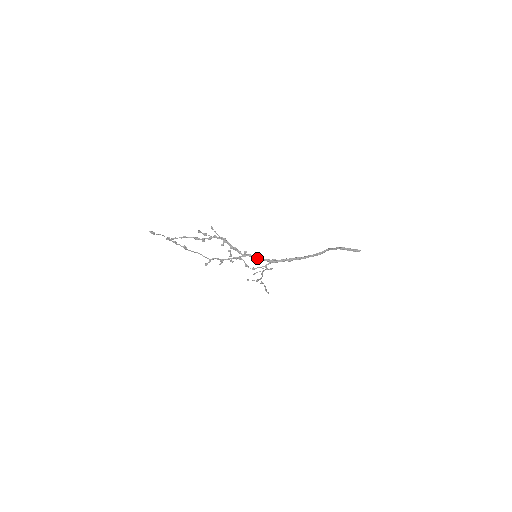
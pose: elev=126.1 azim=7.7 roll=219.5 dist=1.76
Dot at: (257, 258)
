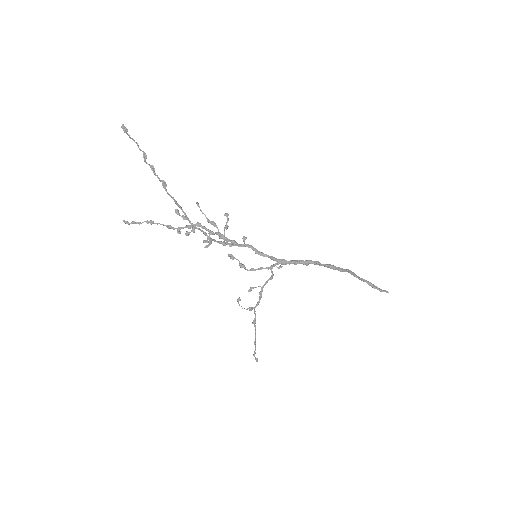
Dot at: (260, 252)
